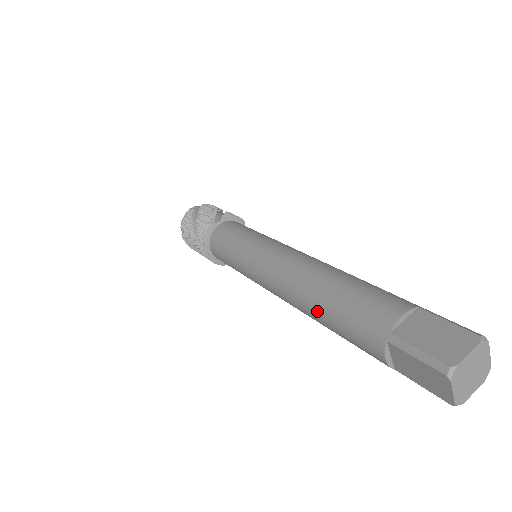
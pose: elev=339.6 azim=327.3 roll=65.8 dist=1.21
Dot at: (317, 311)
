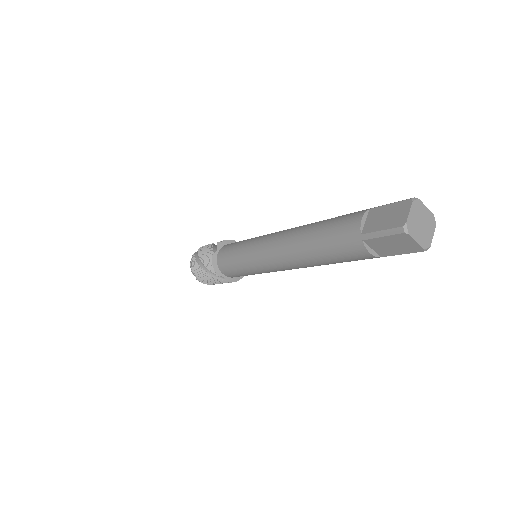
Dot at: (313, 257)
